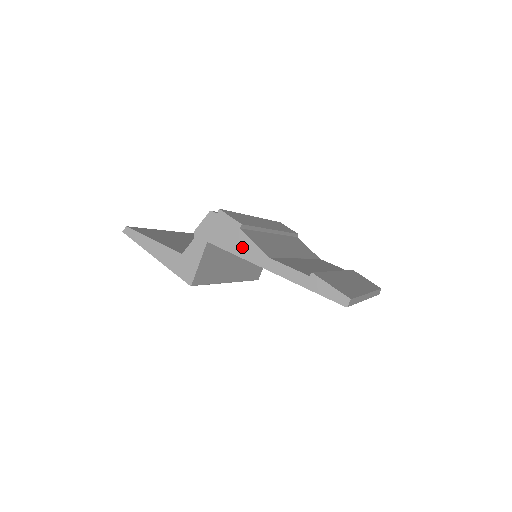
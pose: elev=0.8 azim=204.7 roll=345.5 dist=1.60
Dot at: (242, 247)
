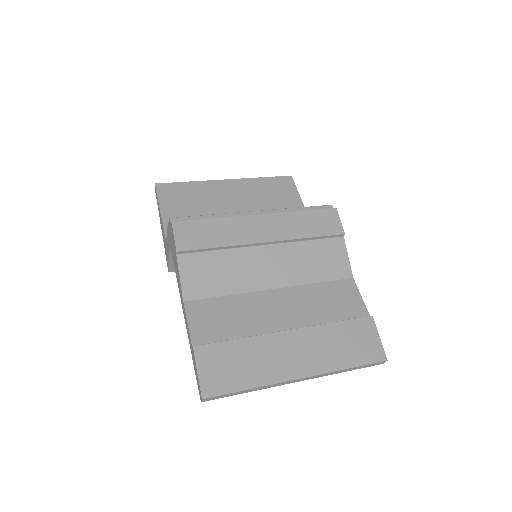
Dot at: (177, 273)
